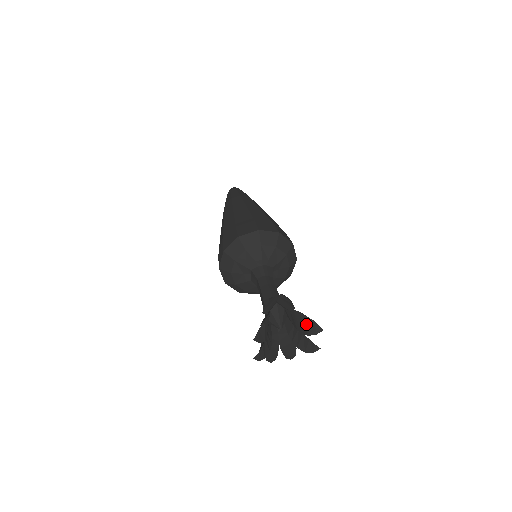
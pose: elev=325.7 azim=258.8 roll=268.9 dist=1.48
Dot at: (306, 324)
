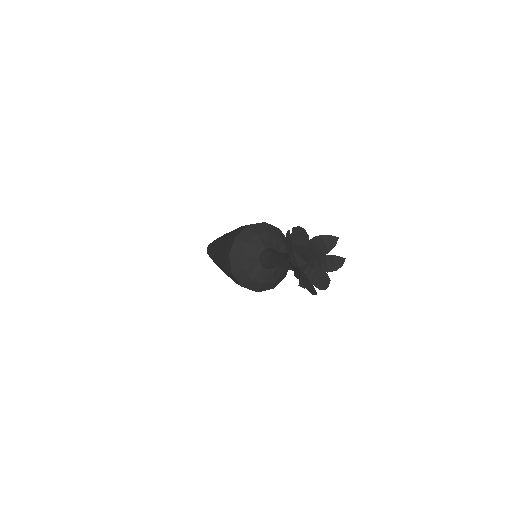
Dot at: (324, 242)
